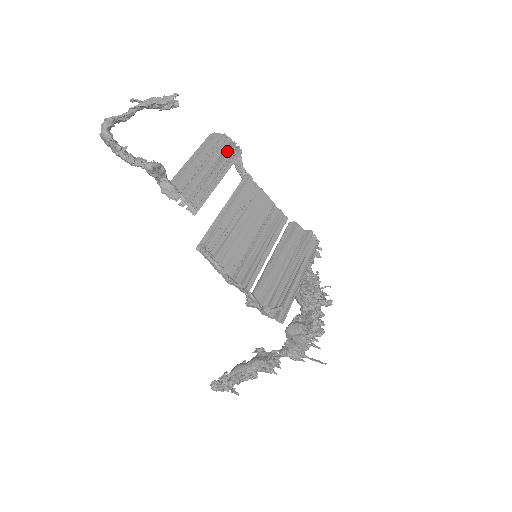
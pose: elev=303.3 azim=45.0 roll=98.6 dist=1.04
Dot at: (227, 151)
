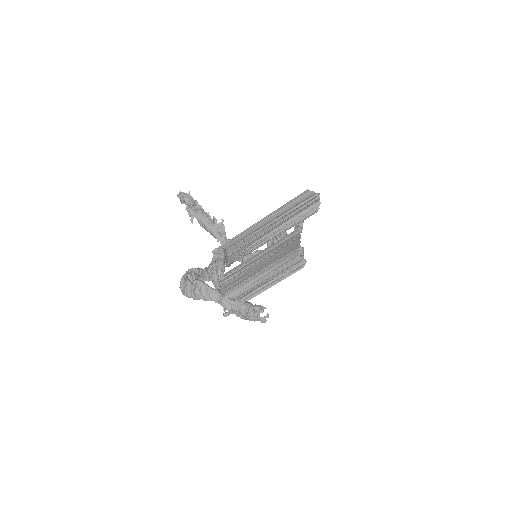
Dot at: (303, 214)
